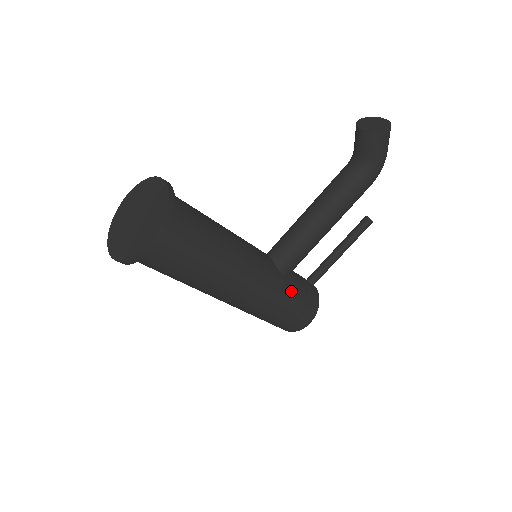
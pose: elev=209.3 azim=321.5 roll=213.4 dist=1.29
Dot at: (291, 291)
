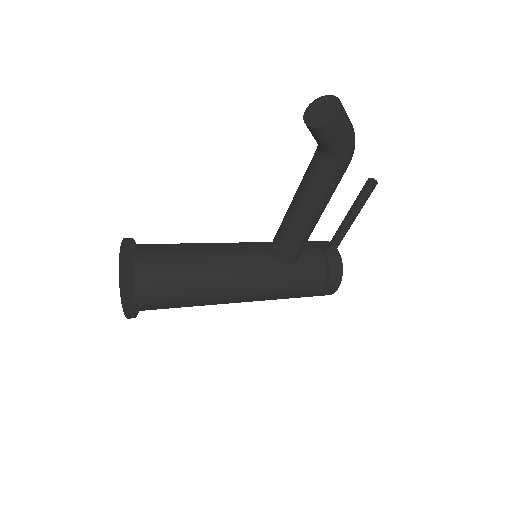
Dot at: (302, 276)
